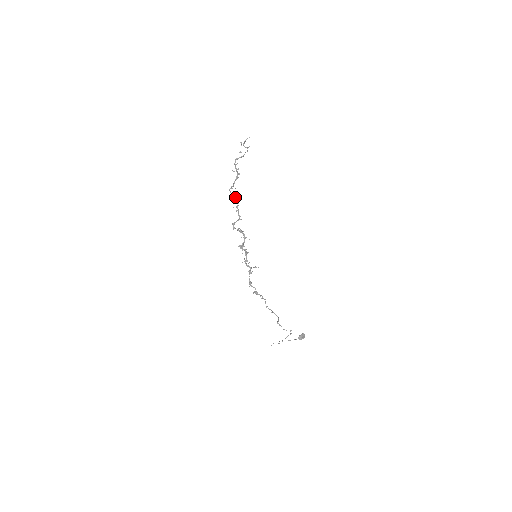
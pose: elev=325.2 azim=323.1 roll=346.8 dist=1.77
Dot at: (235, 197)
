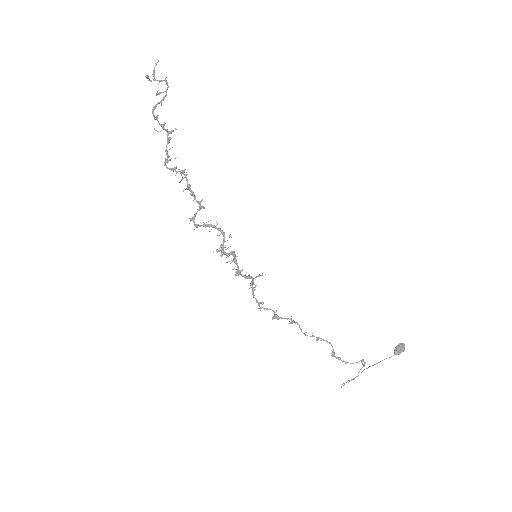
Dot at: occluded
